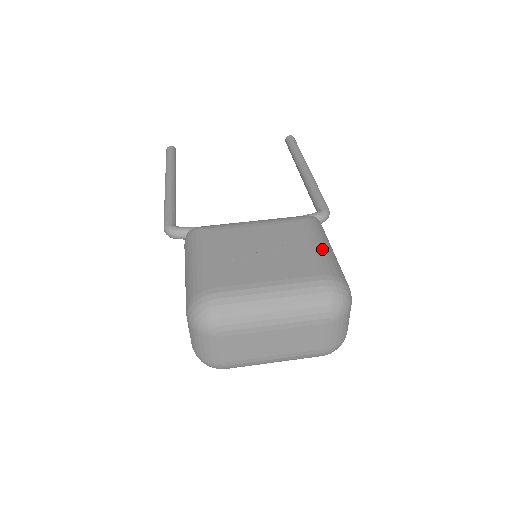
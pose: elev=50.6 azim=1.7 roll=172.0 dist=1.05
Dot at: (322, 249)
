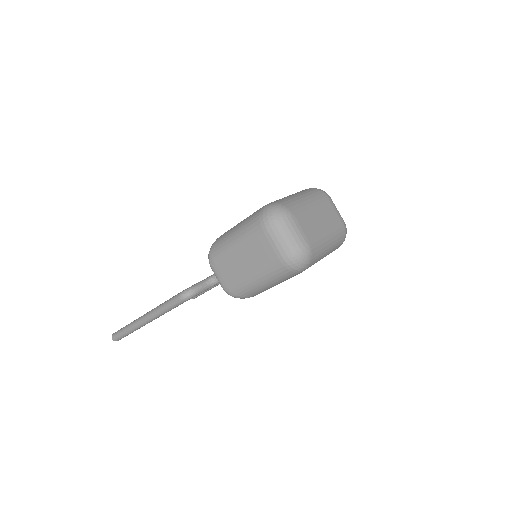
Dot at: occluded
